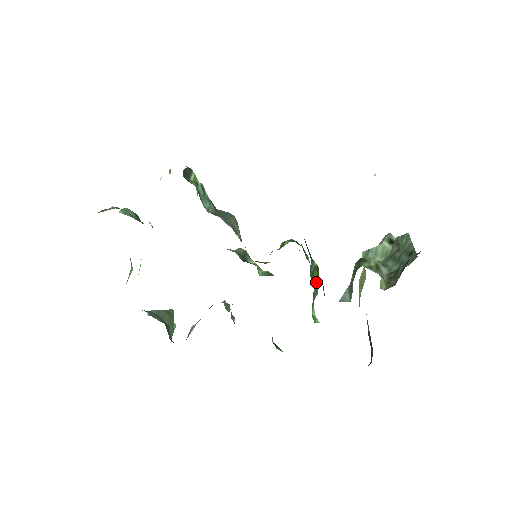
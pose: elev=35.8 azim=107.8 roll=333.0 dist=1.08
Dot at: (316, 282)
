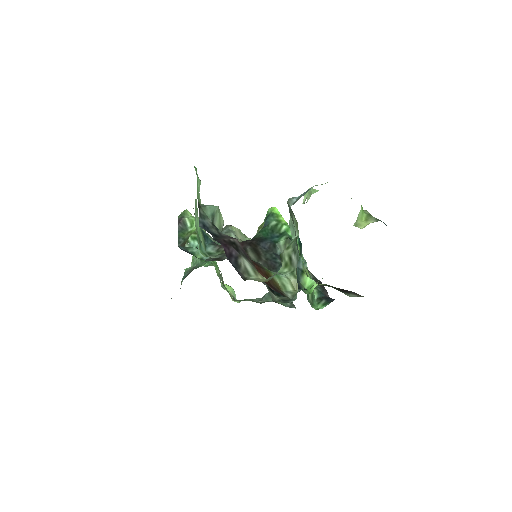
Dot at: occluded
